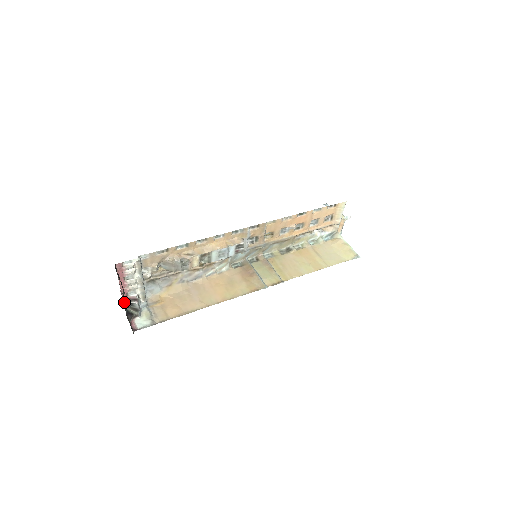
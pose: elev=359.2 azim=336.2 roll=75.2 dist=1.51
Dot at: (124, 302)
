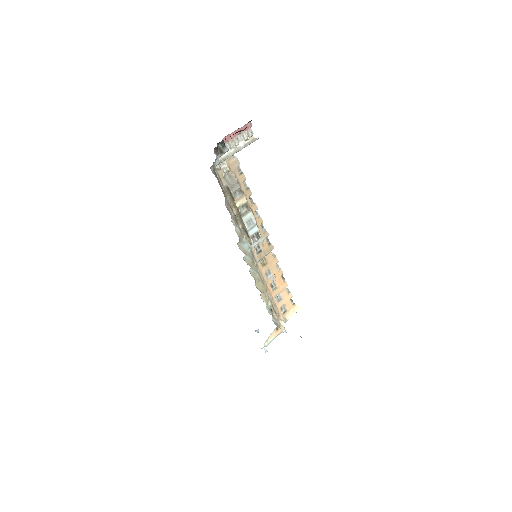
Dot at: (233, 134)
